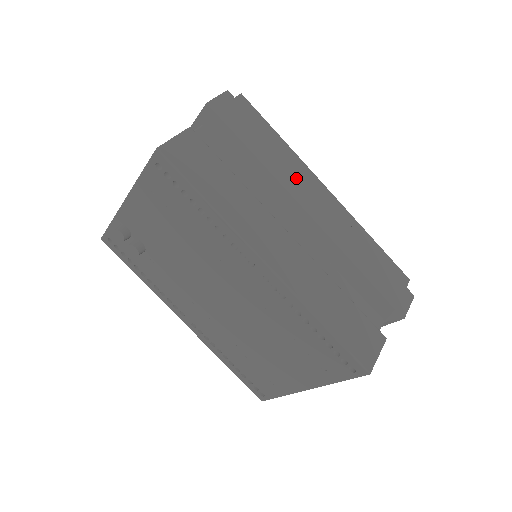
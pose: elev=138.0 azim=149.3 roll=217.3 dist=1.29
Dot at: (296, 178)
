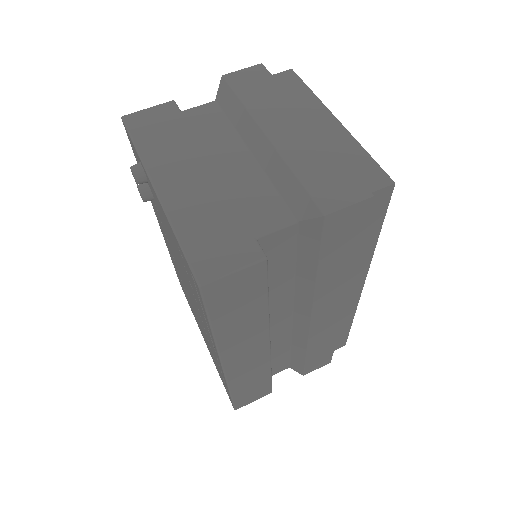
Dot at: (338, 291)
